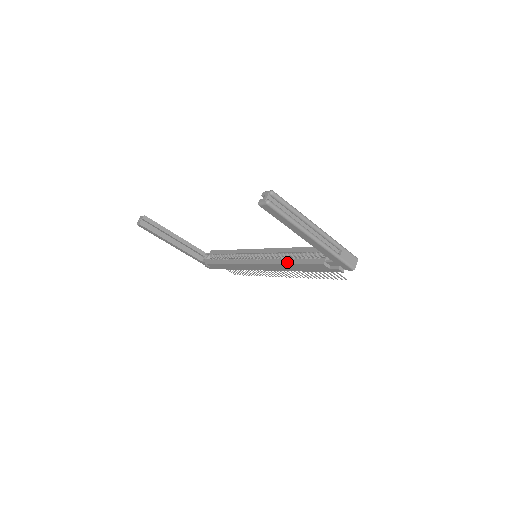
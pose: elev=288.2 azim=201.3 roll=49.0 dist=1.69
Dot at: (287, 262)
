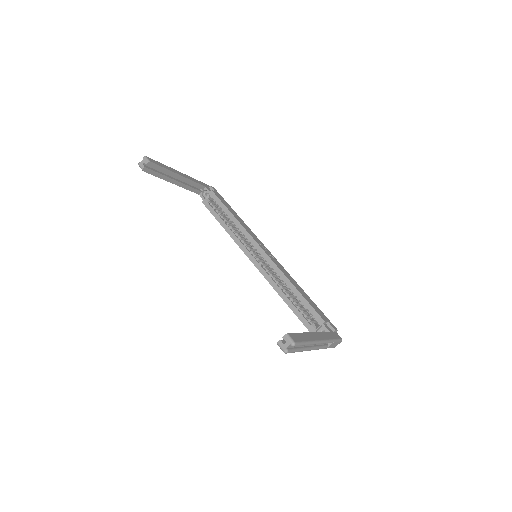
Dot at: (282, 296)
